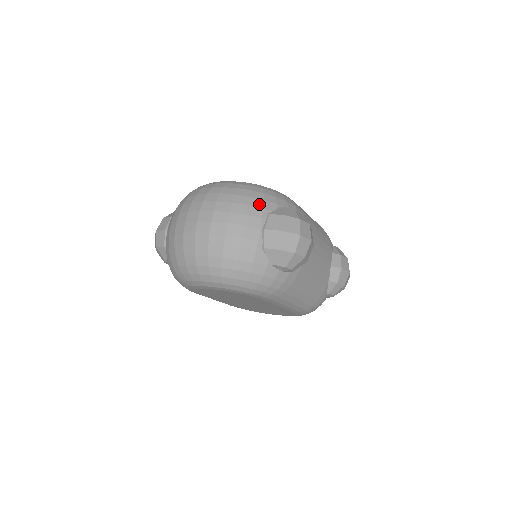
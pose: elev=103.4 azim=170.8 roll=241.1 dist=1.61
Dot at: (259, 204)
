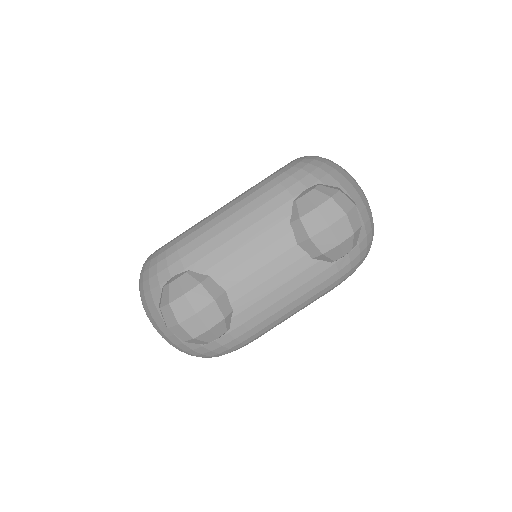
Dot at: (150, 299)
